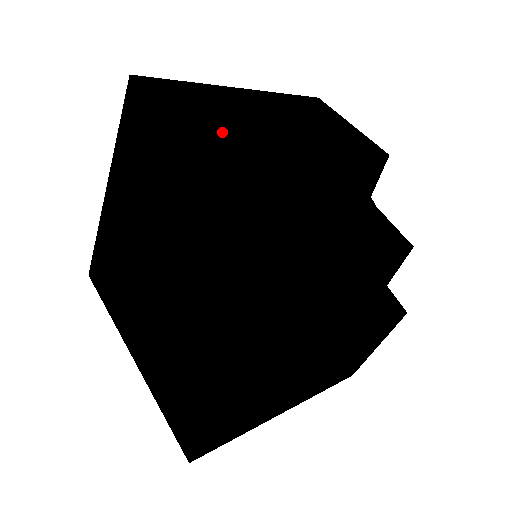
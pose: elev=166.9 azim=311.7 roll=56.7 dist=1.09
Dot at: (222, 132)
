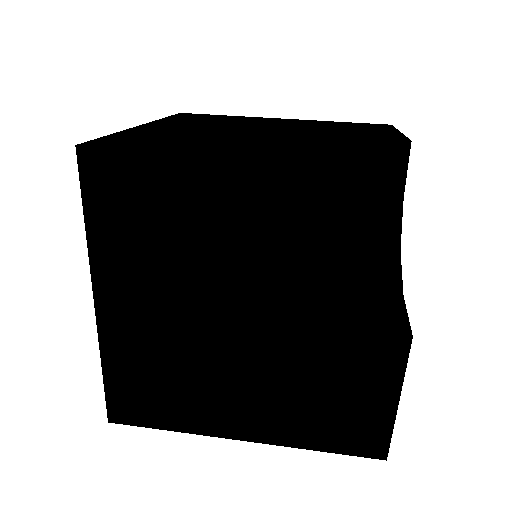
Dot at: (194, 123)
